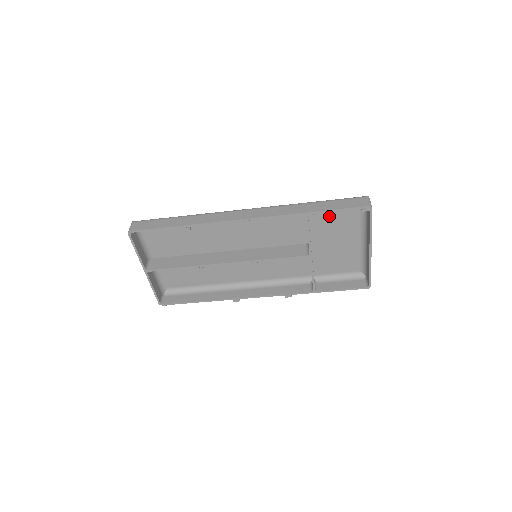
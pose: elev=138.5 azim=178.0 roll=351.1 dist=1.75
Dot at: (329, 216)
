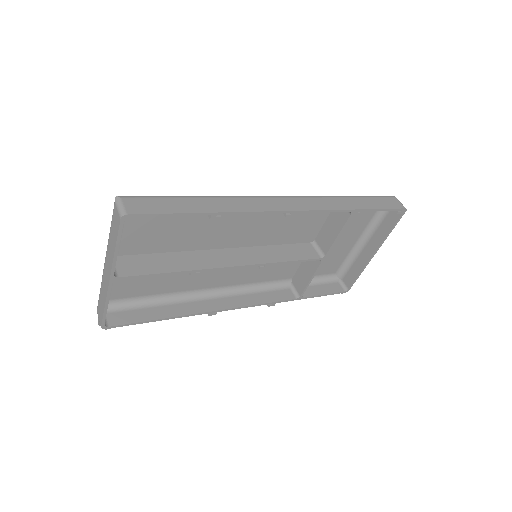
Dot at: occluded
